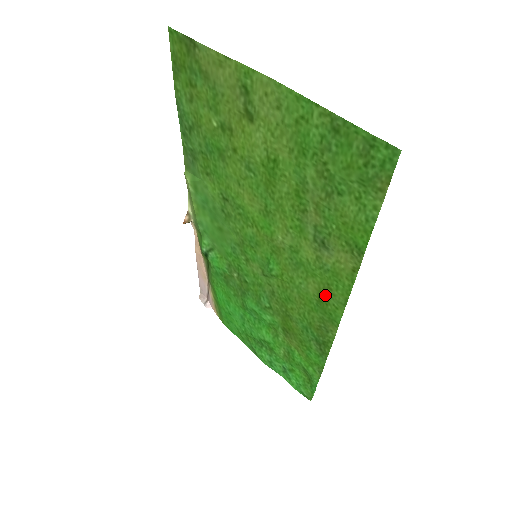
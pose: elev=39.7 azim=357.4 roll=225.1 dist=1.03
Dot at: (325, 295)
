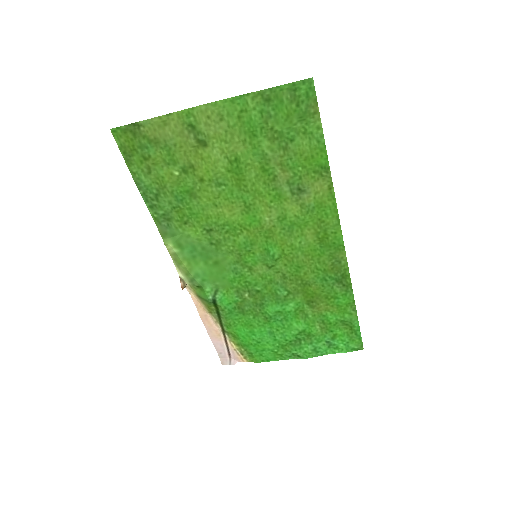
Dot at: (322, 231)
